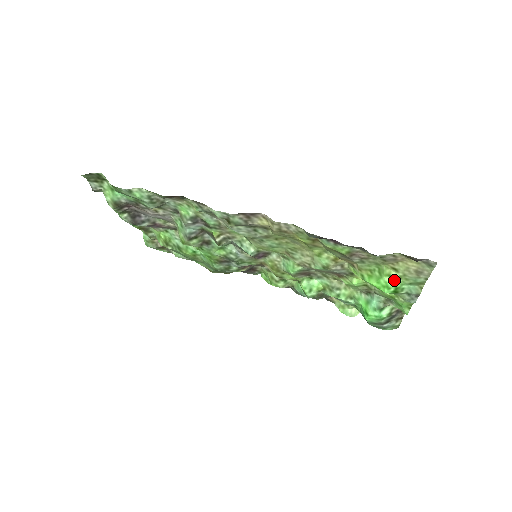
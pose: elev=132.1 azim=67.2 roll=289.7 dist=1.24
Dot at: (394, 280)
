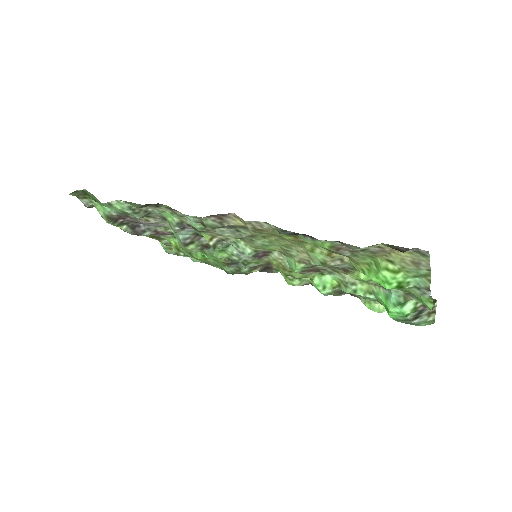
Dot at: (393, 274)
